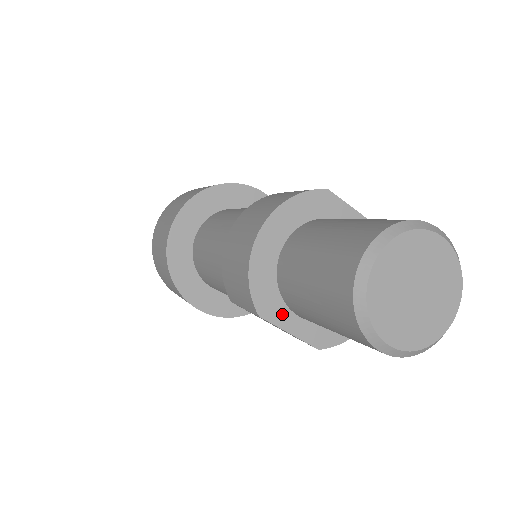
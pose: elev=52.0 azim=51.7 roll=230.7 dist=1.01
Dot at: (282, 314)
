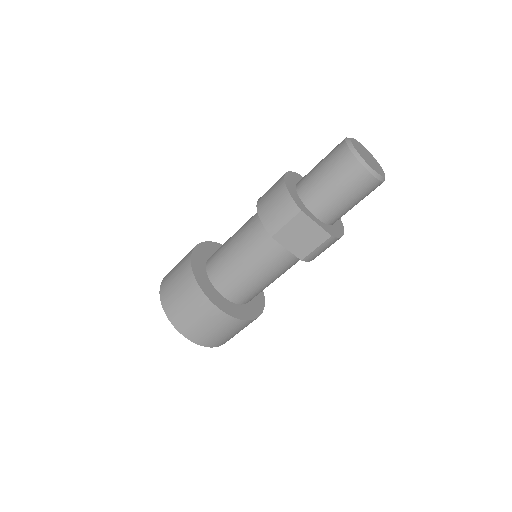
Dot at: (309, 214)
